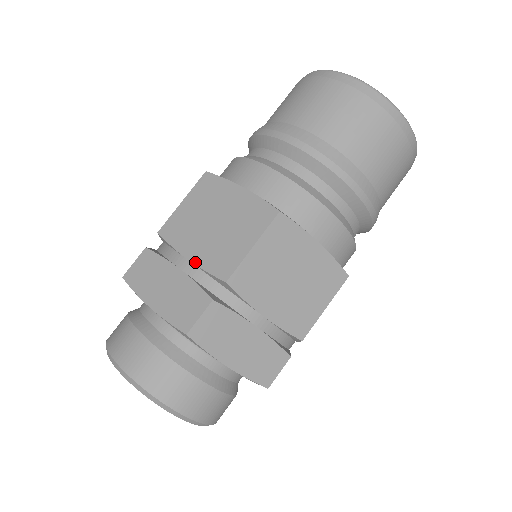
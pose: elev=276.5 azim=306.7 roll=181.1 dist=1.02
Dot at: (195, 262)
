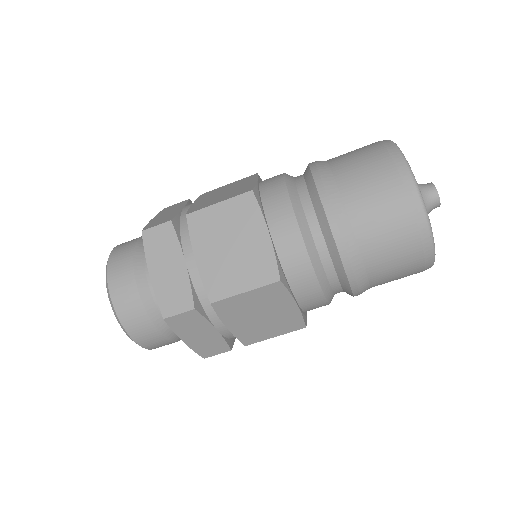
Dot at: (192, 206)
